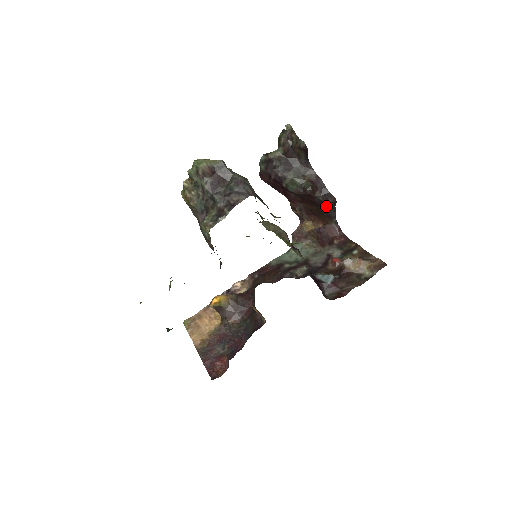
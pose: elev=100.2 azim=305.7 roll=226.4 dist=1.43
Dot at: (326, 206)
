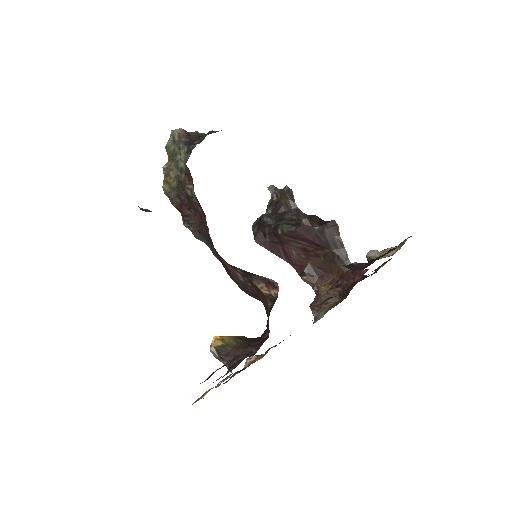
Dot at: (331, 241)
